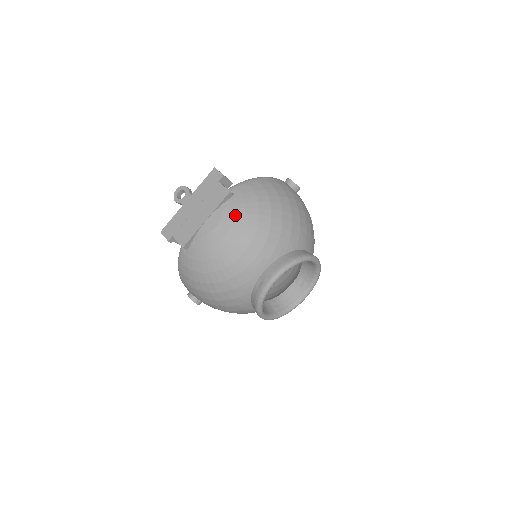
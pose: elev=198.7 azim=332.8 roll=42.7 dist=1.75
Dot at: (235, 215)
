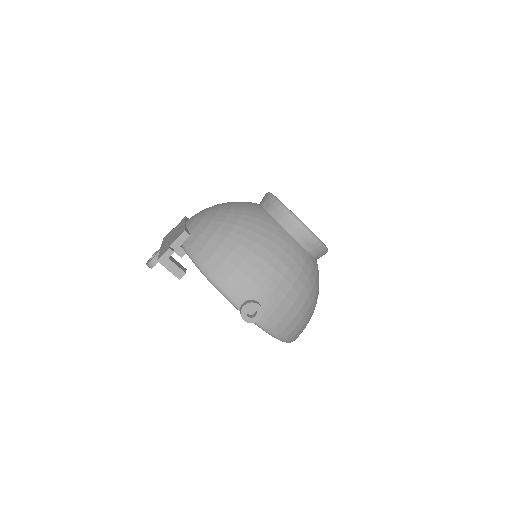
Dot at: occluded
